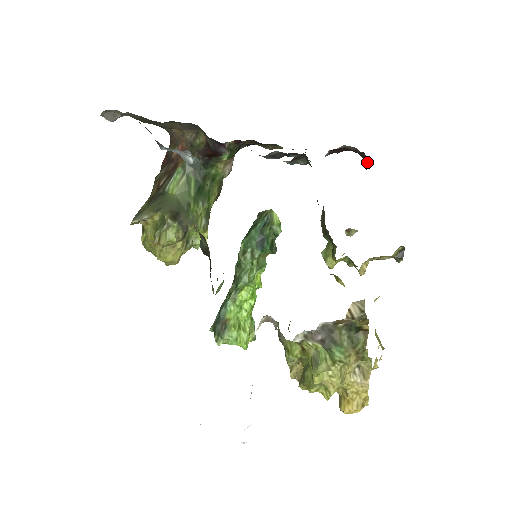
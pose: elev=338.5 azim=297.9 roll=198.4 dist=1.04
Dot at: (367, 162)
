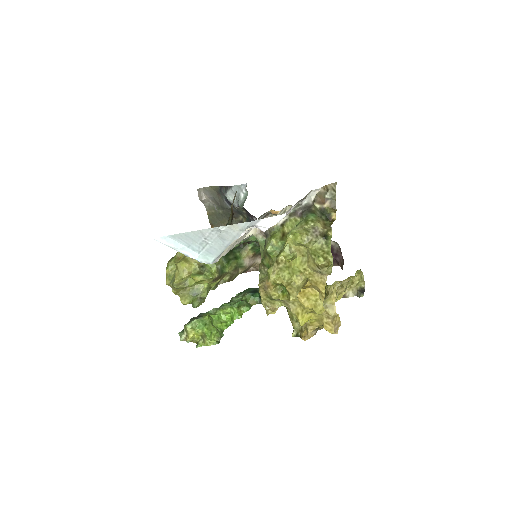
Dot at: occluded
